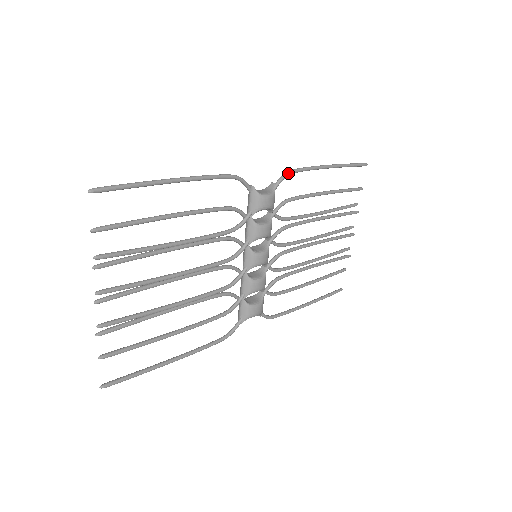
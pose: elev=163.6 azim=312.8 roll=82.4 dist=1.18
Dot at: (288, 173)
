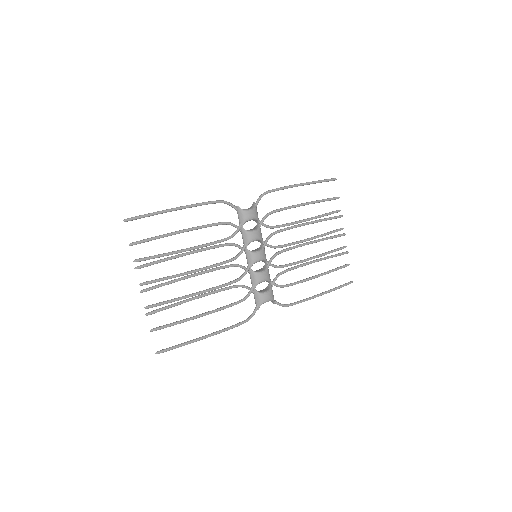
Dot at: (264, 193)
